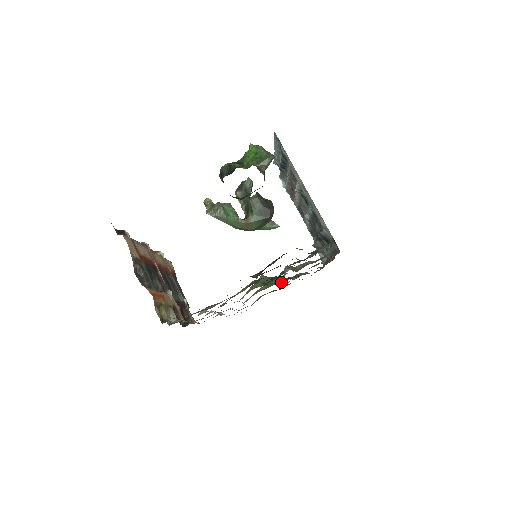
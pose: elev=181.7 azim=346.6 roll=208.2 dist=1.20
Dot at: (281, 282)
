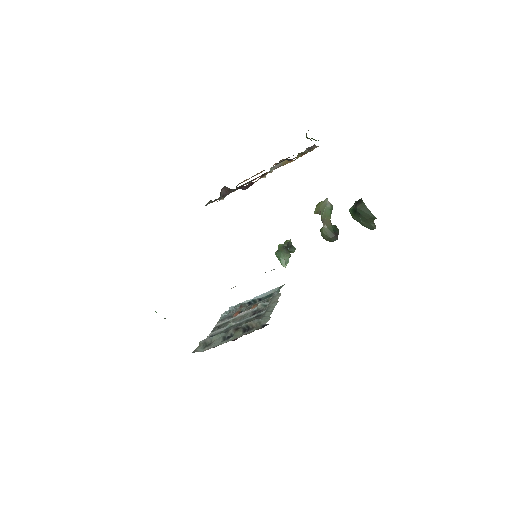
Dot at: occluded
